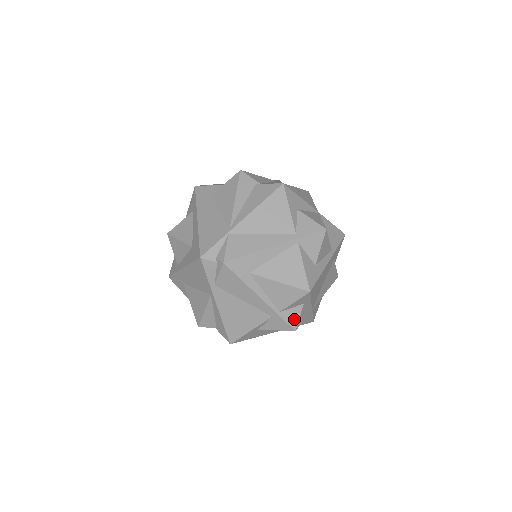
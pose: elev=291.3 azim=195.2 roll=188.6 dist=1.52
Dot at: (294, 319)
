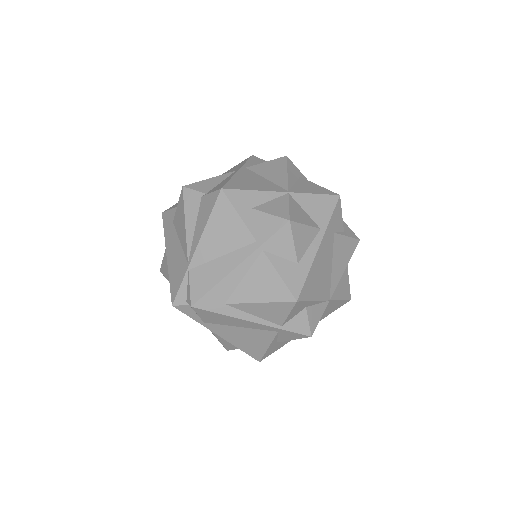
Dot at: (303, 326)
